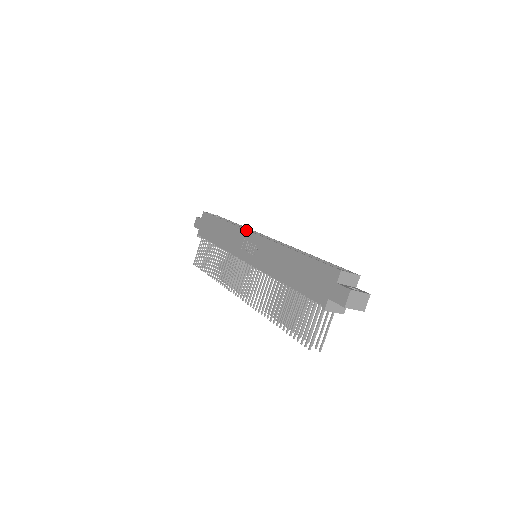
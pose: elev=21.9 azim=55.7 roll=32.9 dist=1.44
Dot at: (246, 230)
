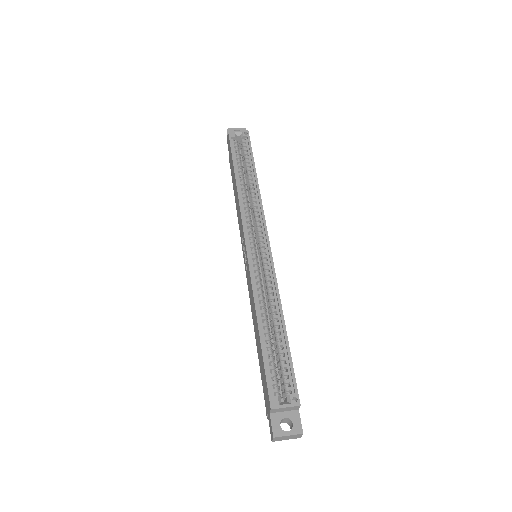
Dot at: (242, 227)
